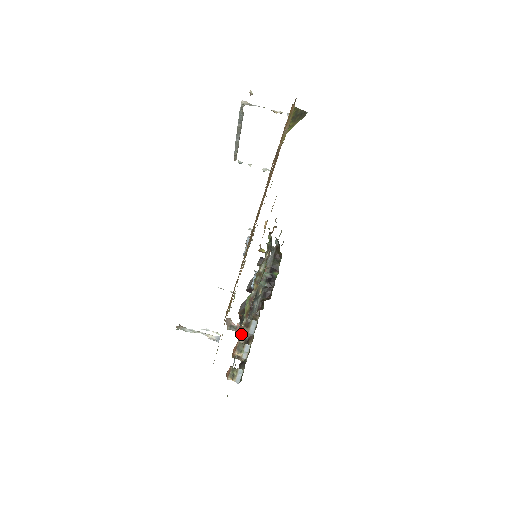
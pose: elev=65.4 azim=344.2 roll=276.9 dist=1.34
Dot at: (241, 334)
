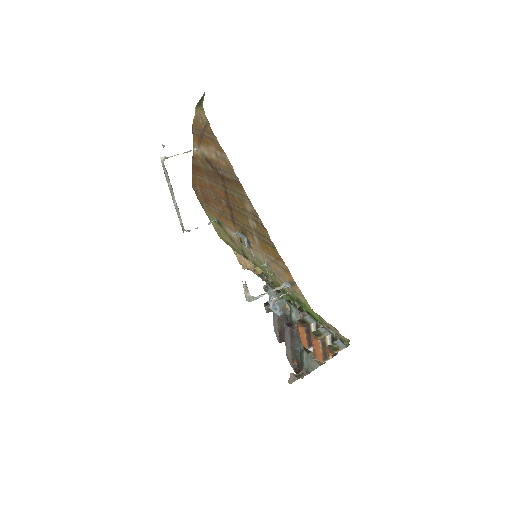
Dot at: (308, 344)
